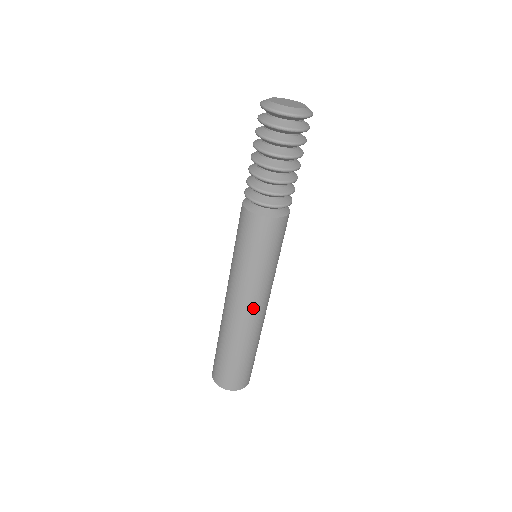
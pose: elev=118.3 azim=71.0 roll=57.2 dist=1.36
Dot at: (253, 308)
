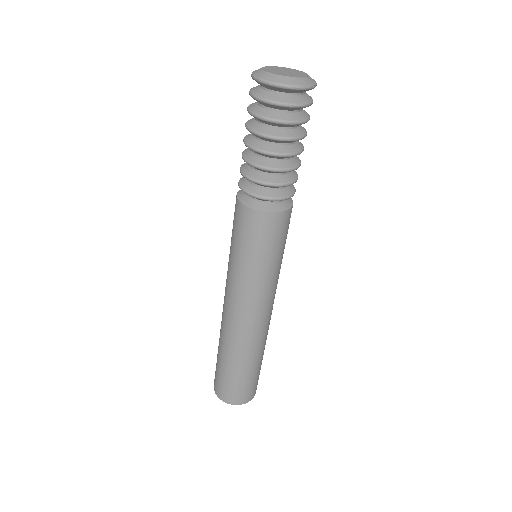
Dot at: (231, 309)
